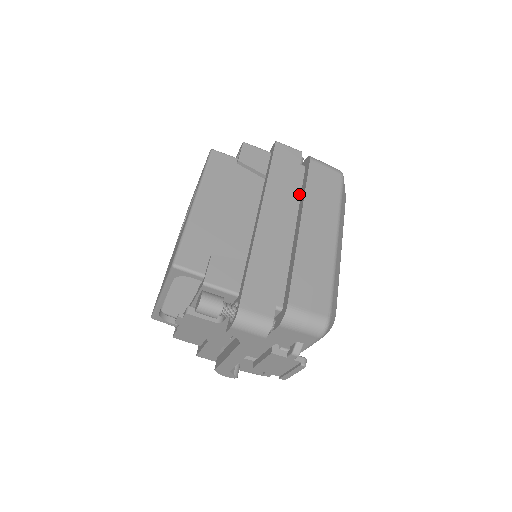
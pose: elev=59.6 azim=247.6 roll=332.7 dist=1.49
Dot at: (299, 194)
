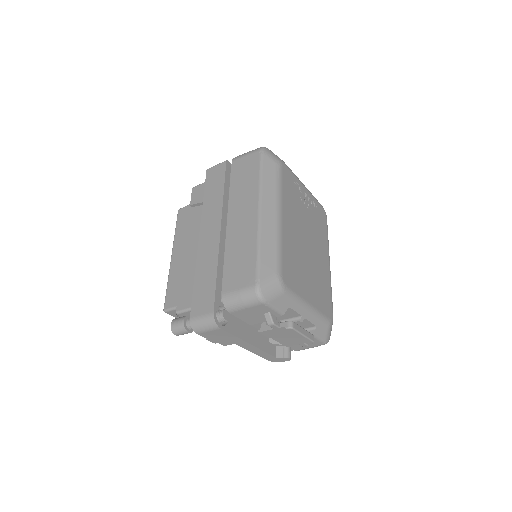
Dot at: occluded
